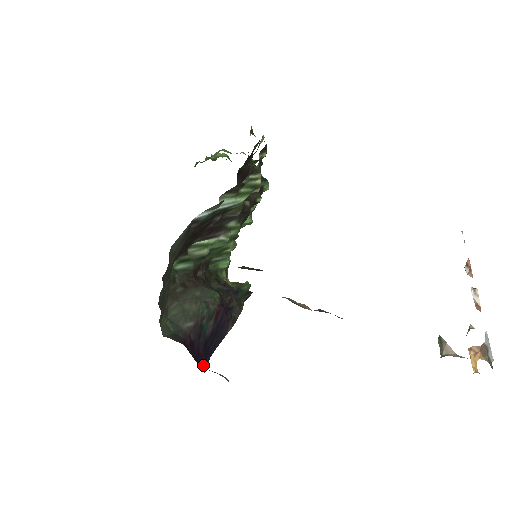
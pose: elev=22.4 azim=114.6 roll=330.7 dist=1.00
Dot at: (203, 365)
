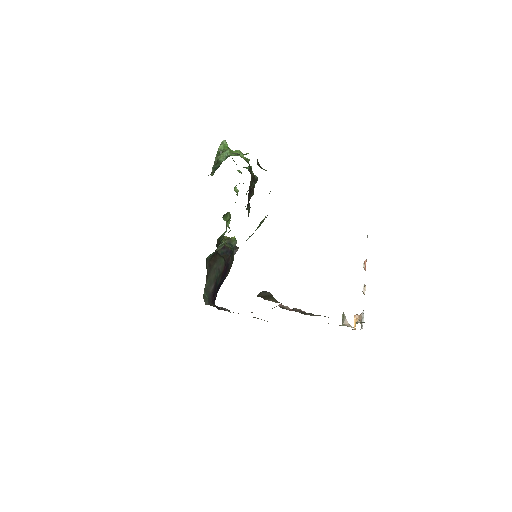
Dot at: occluded
